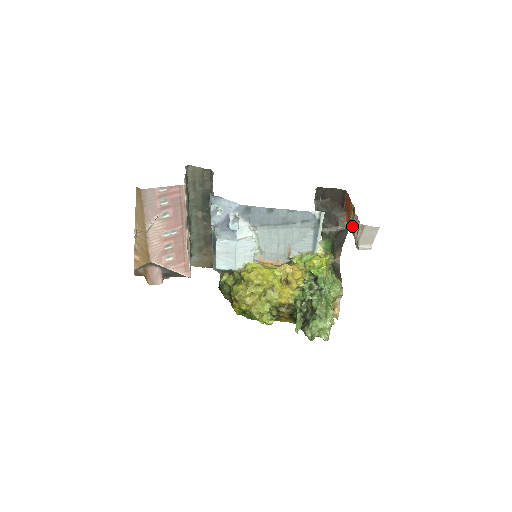
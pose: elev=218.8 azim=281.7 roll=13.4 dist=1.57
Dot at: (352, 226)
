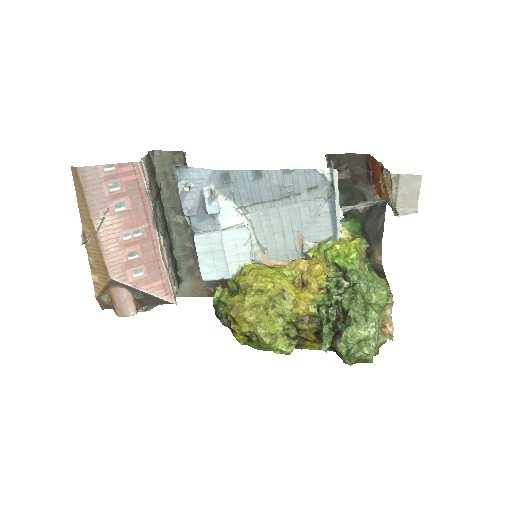
Dot at: (385, 193)
